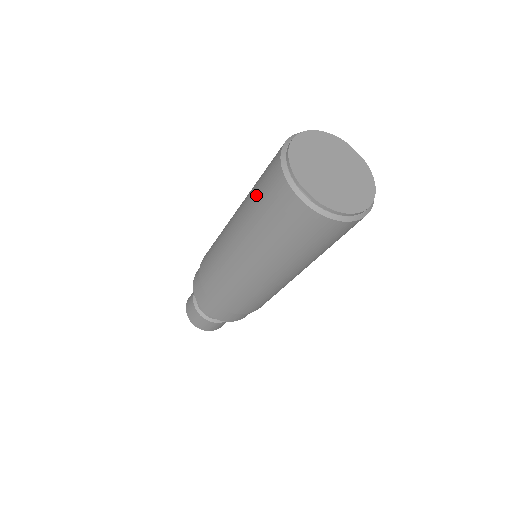
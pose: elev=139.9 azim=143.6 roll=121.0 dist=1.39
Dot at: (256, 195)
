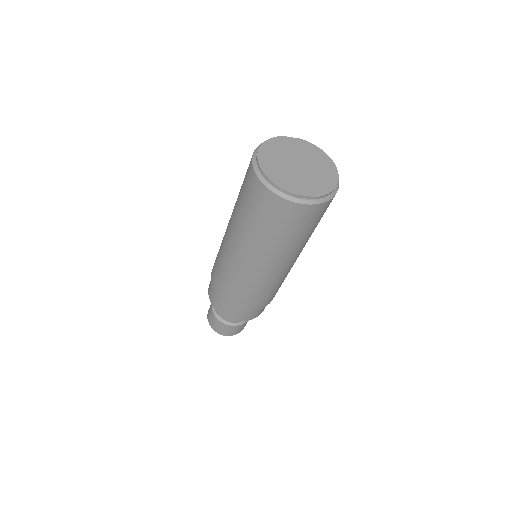
Dot at: (256, 222)
